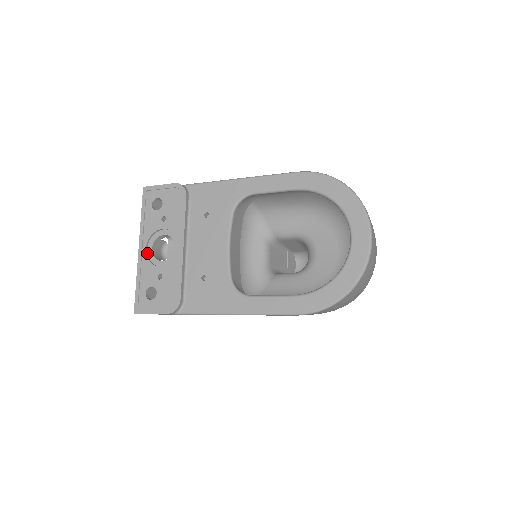
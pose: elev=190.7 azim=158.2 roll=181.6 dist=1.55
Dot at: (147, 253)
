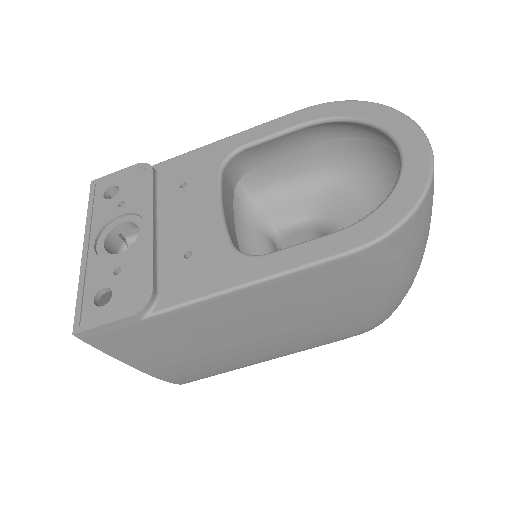
Dot at: (96, 251)
